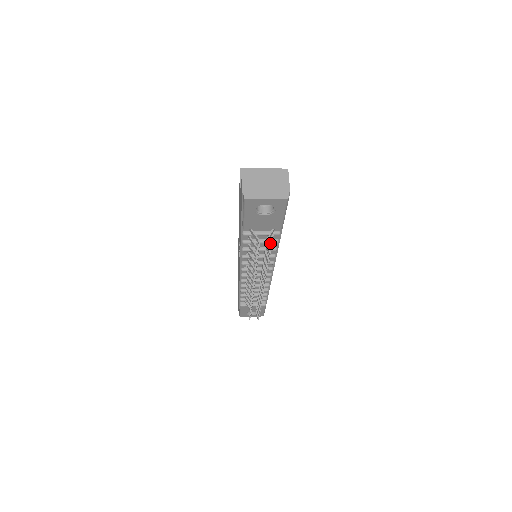
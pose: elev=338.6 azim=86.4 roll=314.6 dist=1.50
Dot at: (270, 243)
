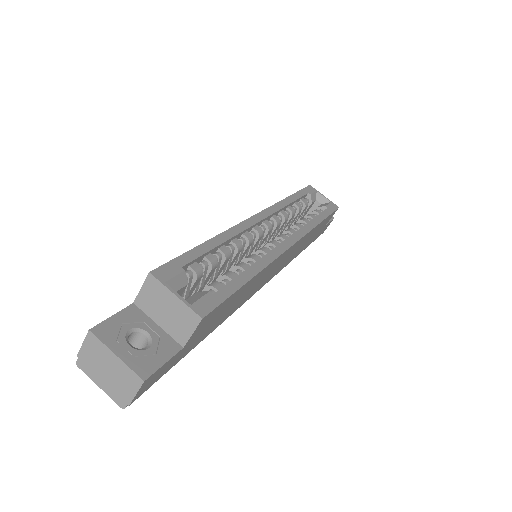
Dot at: occluded
